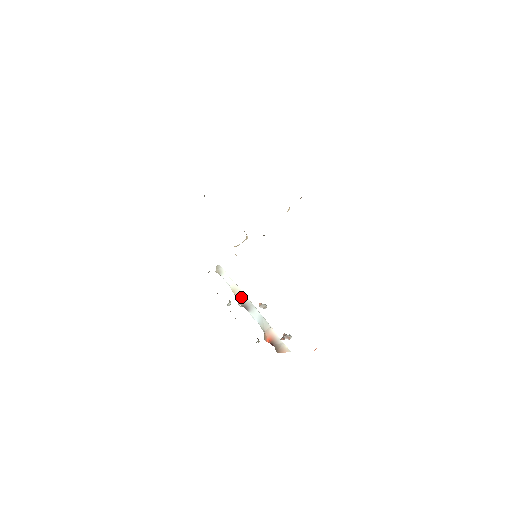
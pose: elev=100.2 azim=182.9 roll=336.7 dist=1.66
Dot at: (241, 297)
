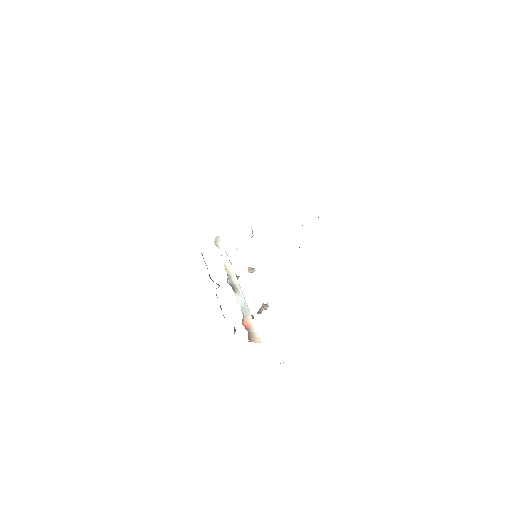
Dot at: (231, 278)
